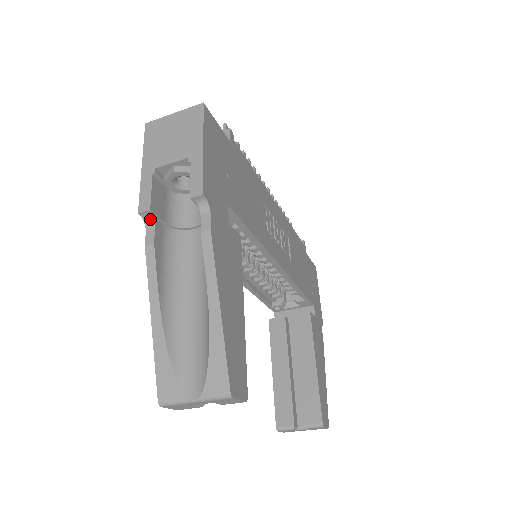
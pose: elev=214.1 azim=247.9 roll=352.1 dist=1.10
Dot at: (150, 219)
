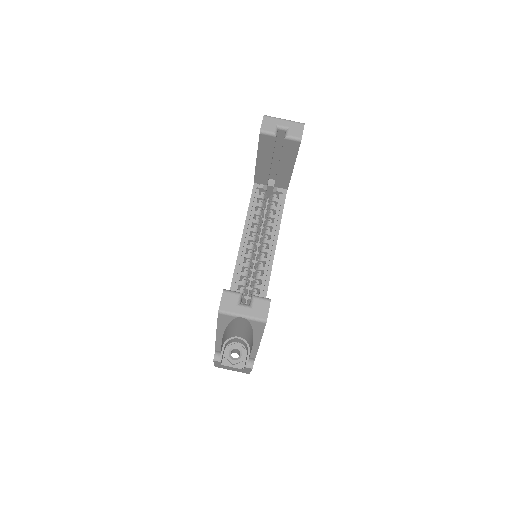
Dot at: occluded
